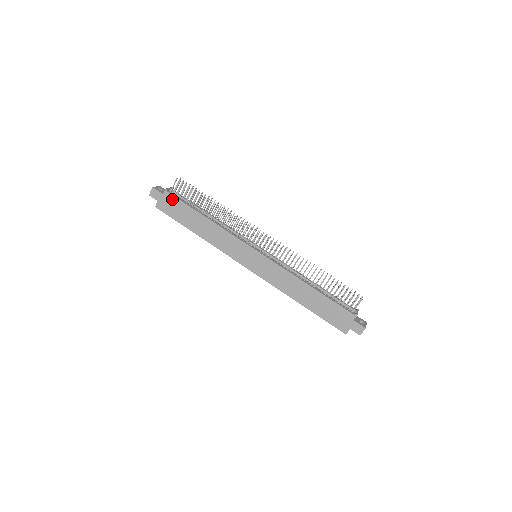
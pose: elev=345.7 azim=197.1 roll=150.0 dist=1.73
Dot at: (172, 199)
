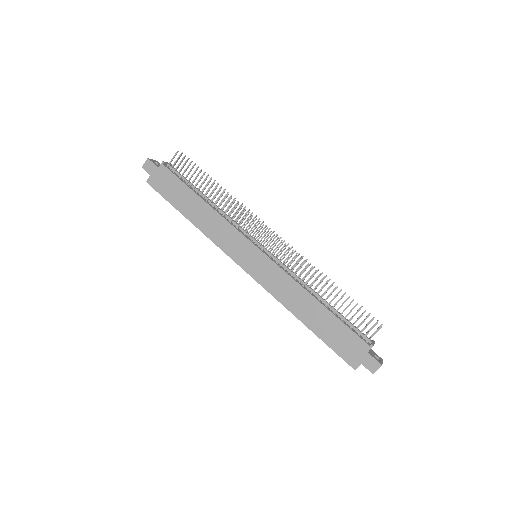
Dot at: (167, 174)
